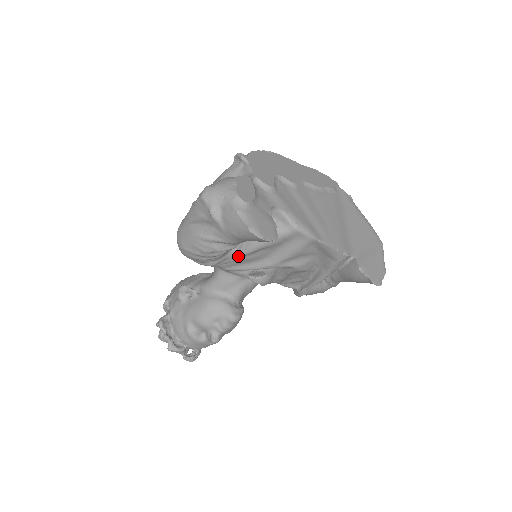
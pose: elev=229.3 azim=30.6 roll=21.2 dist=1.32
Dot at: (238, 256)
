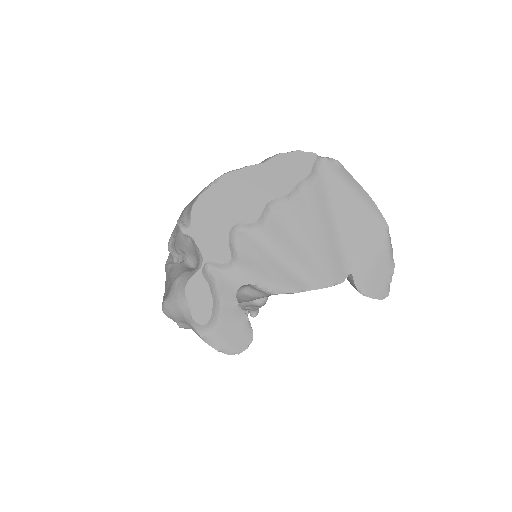
Dot at: occluded
